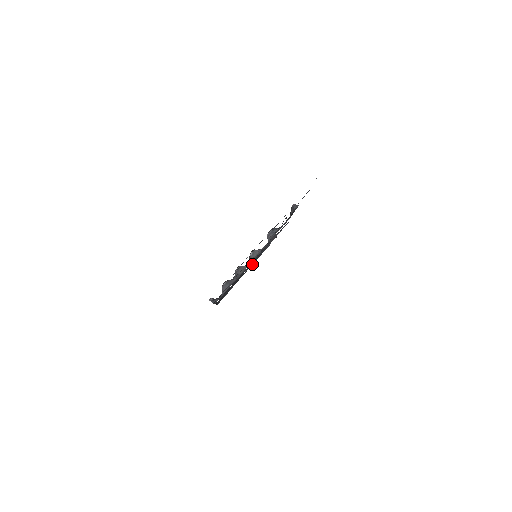
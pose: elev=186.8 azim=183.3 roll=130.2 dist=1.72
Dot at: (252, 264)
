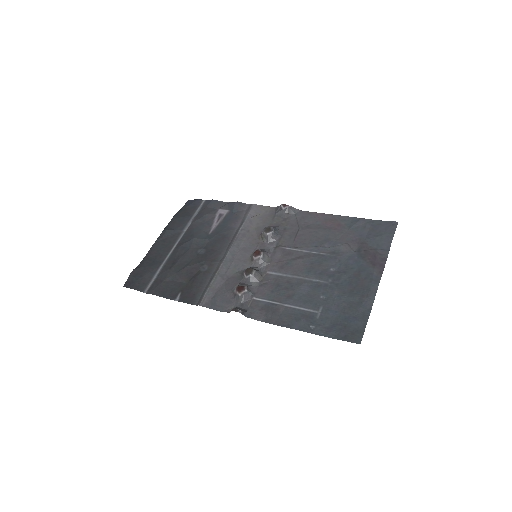
Dot at: (175, 241)
